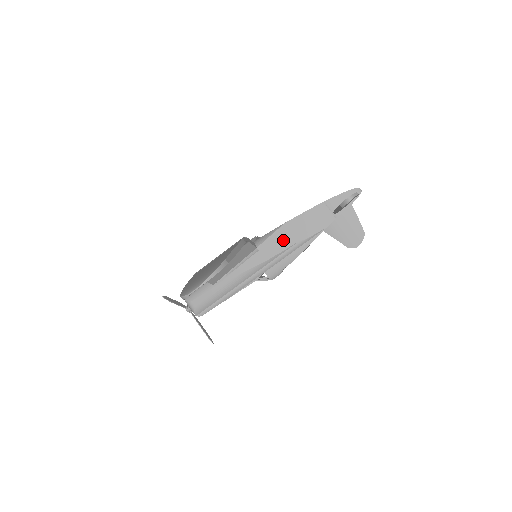
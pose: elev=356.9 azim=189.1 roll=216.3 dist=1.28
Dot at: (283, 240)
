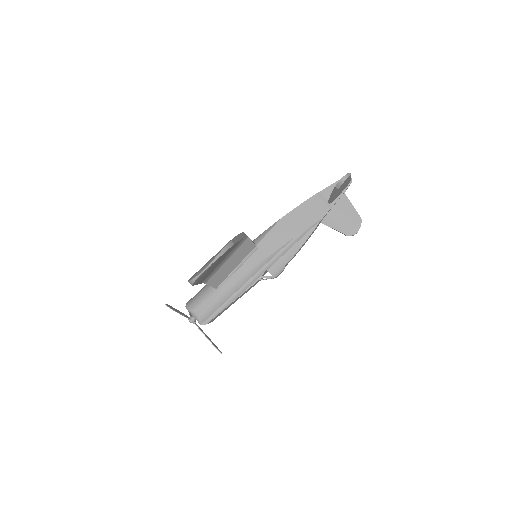
Dot at: (282, 235)
